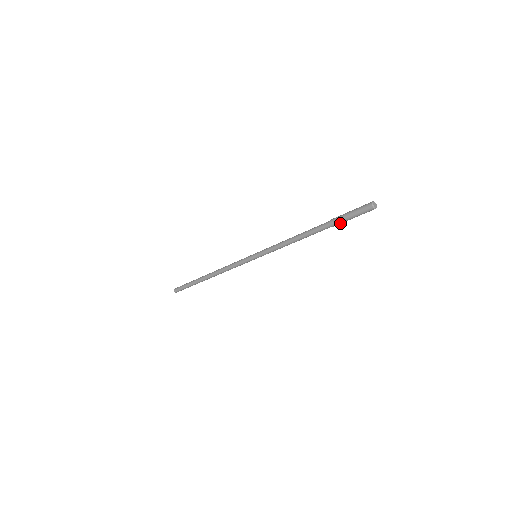
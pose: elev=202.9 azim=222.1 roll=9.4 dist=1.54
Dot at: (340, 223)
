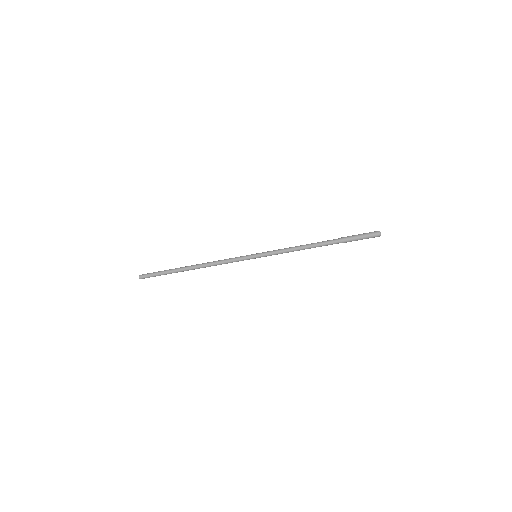
Dot at: (348, 241)
